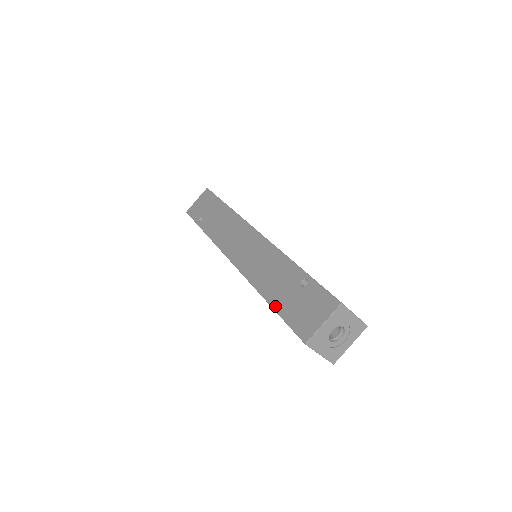
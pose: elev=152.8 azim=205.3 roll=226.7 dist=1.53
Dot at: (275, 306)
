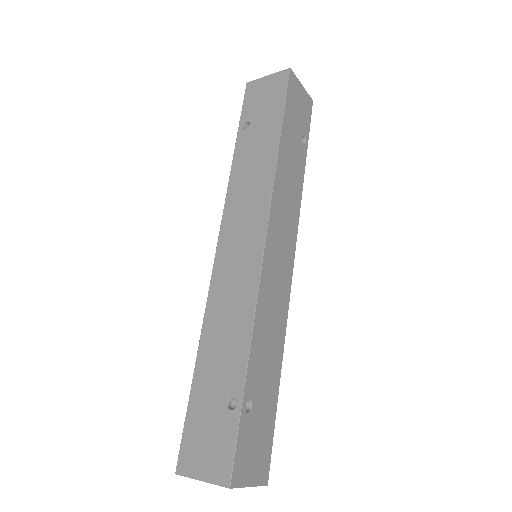
Dot at: (194, 386)
